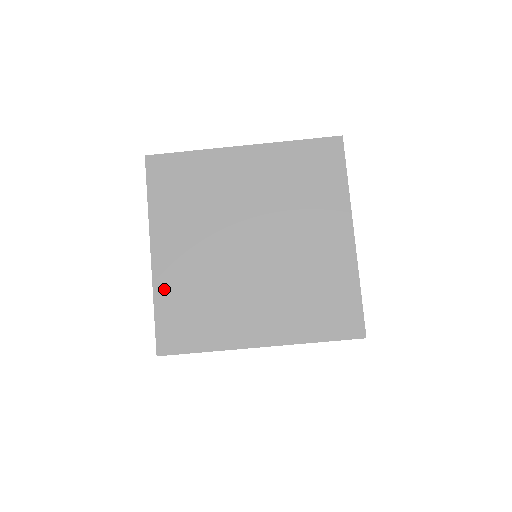
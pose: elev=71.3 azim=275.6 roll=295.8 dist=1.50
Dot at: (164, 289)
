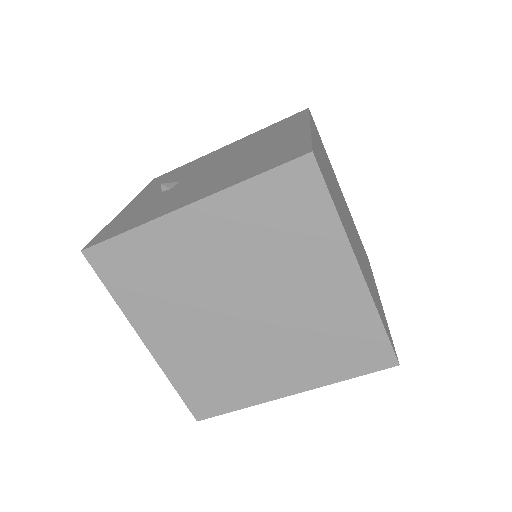
Dot at: (175, 371)
